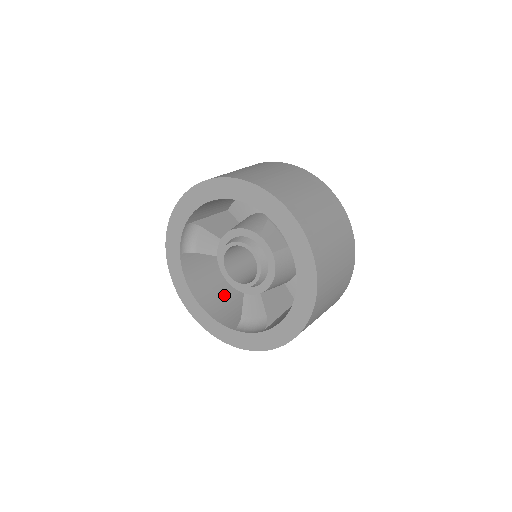
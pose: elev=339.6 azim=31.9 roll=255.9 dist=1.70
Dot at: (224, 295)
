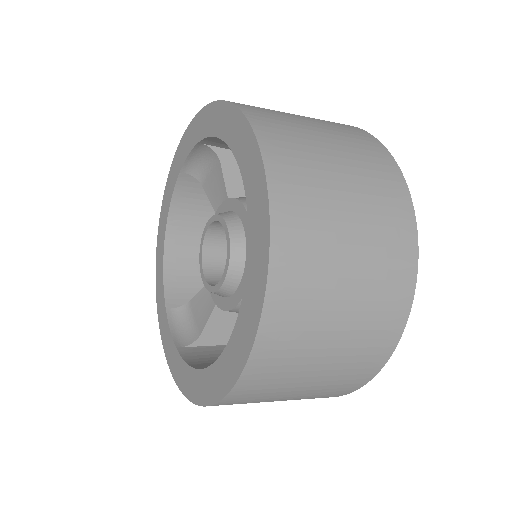
Dot at: occluded
